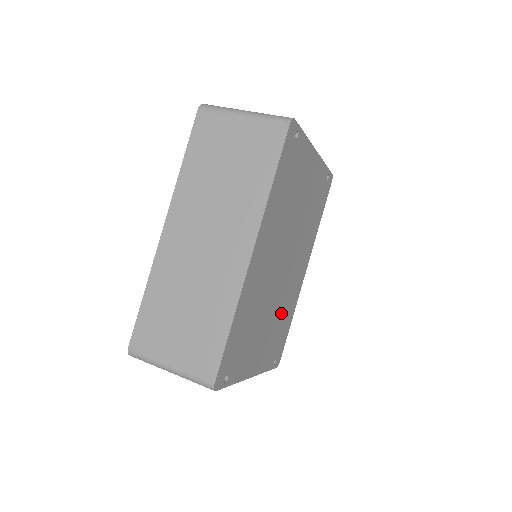
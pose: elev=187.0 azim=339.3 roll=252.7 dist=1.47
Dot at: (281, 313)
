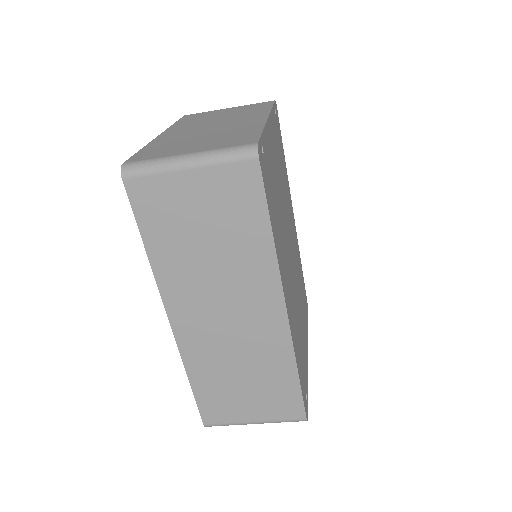
Dot at: (299, 279)
